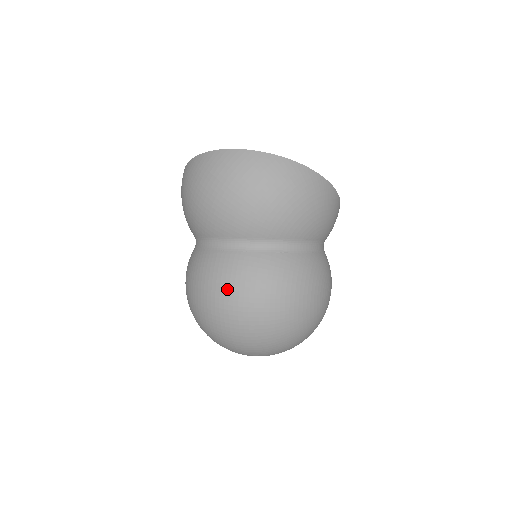
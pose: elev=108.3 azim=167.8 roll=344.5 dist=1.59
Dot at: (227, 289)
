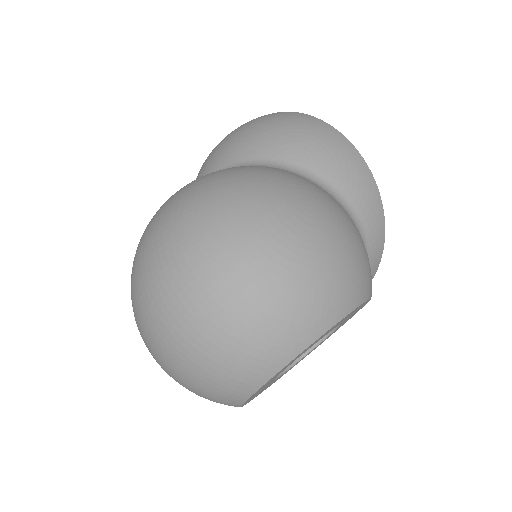
Dot at: occluded
